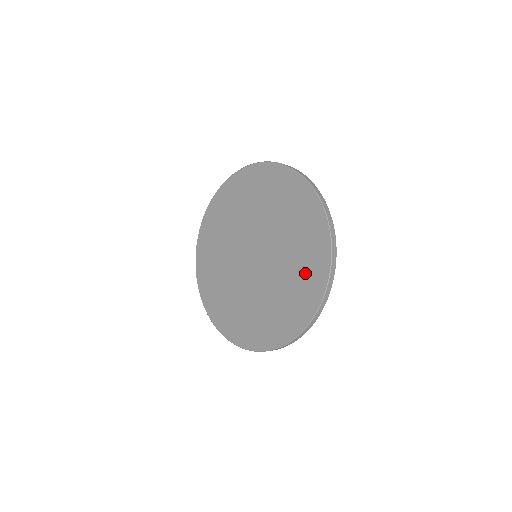
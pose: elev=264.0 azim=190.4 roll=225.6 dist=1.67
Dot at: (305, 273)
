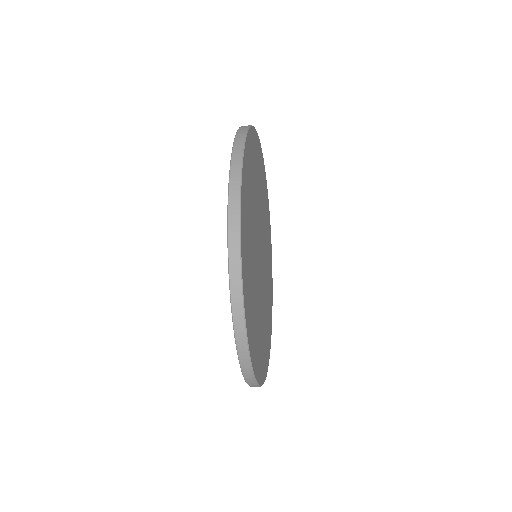
Dot at: occluded
